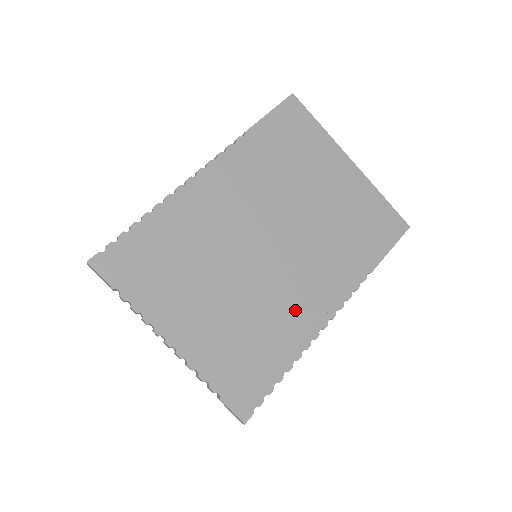
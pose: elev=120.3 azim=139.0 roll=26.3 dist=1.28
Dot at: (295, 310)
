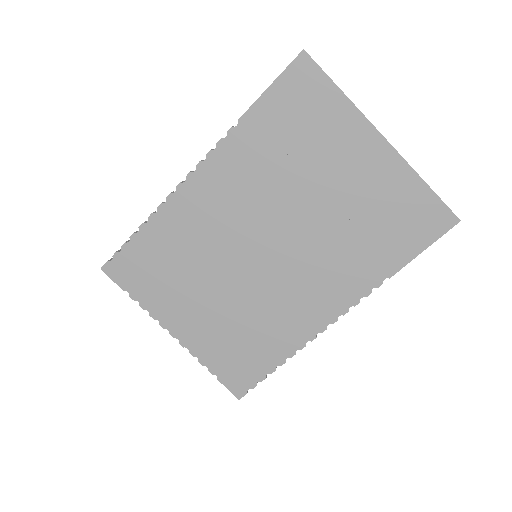
Dot at: (291, 314)
